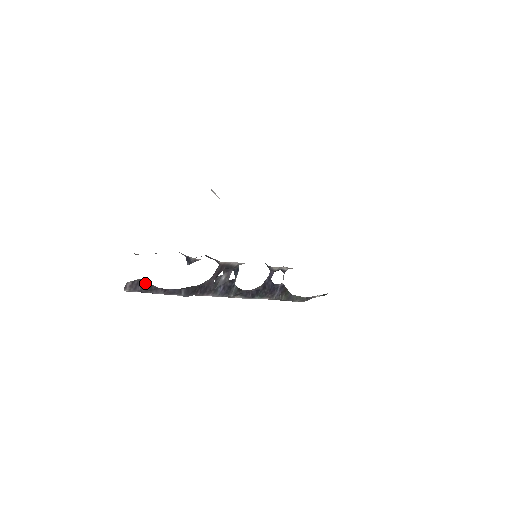
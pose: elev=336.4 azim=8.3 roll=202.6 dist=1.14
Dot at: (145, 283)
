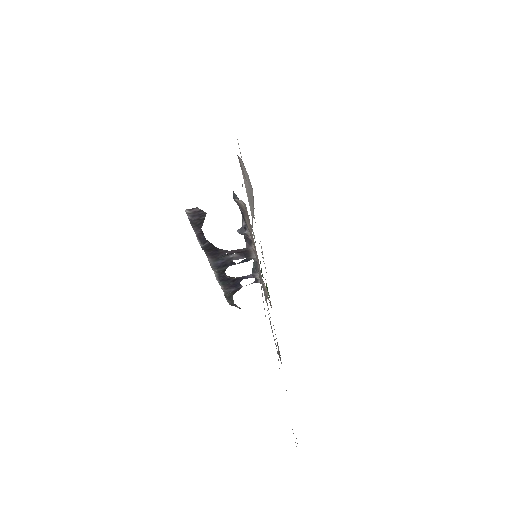
Dot at: (203, 218)
